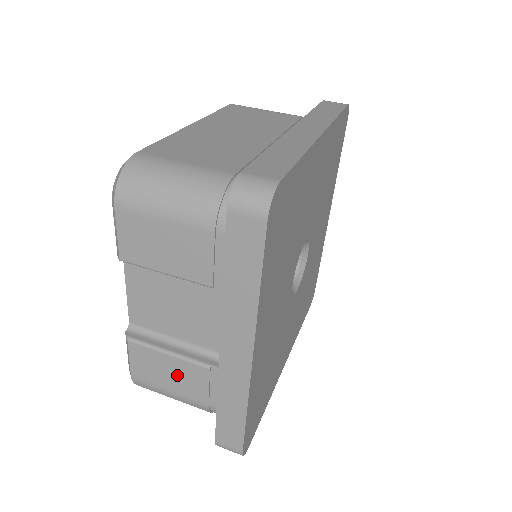
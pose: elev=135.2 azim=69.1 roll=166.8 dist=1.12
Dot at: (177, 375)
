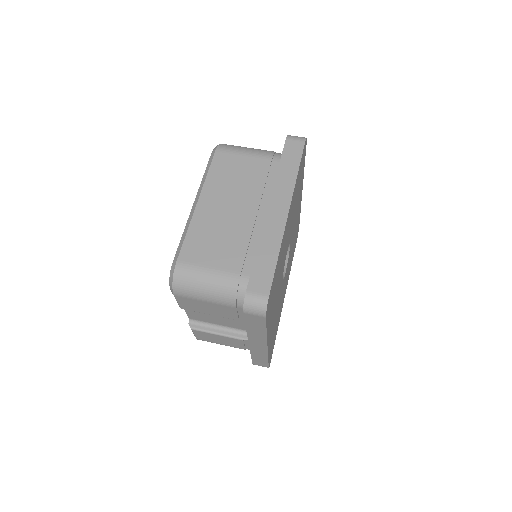
Dot at: (224, 341)
